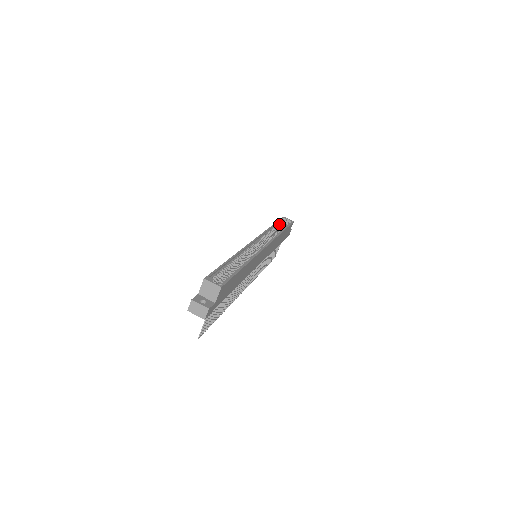
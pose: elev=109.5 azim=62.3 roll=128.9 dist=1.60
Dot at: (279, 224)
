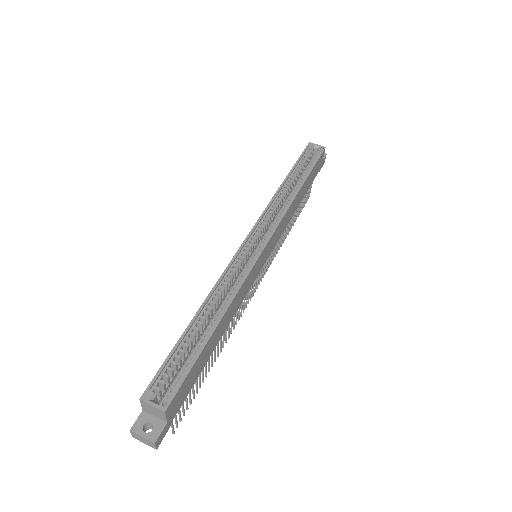
Dot at: (299, 166)
